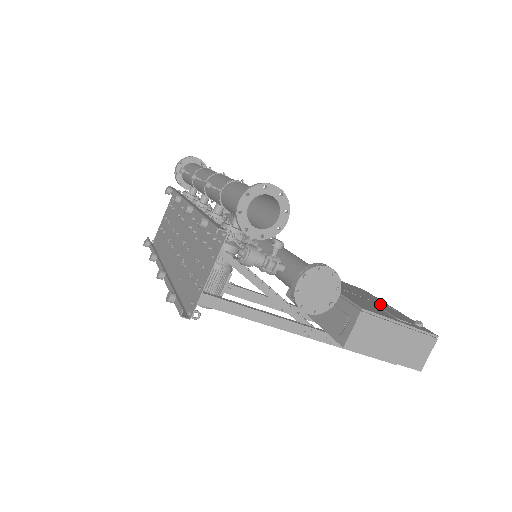
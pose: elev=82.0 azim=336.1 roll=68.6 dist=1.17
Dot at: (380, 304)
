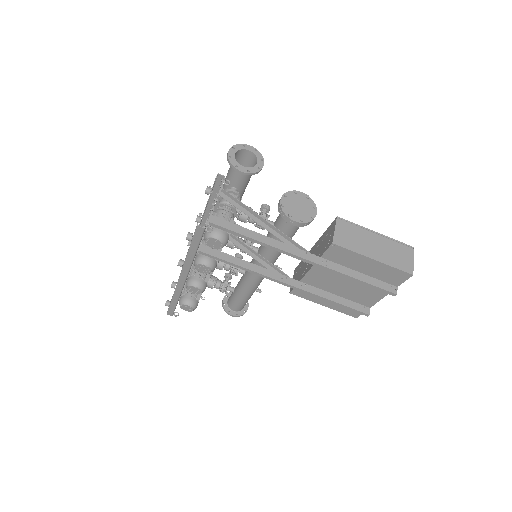
Dot at: occluded
